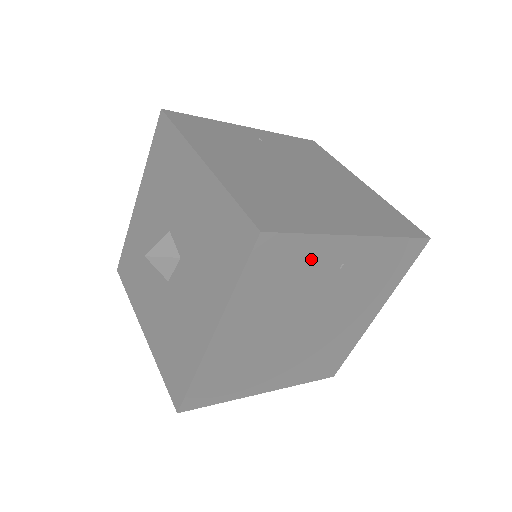
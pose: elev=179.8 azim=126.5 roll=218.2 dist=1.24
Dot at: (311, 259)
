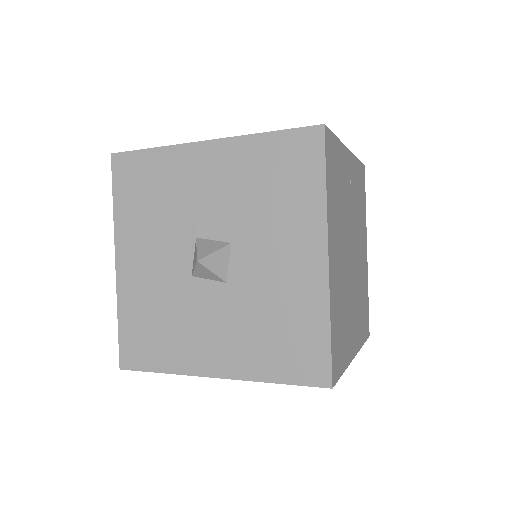
Dot at: occluded
